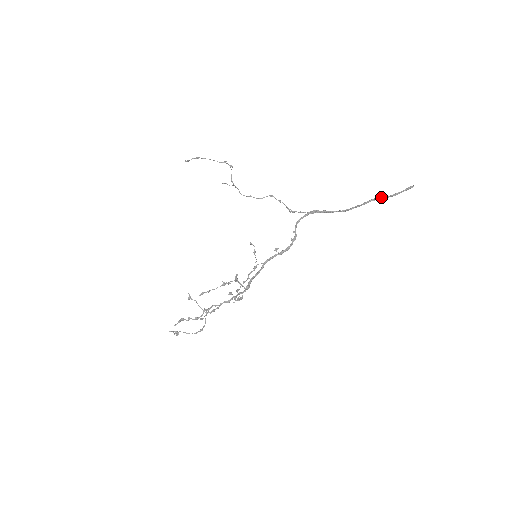
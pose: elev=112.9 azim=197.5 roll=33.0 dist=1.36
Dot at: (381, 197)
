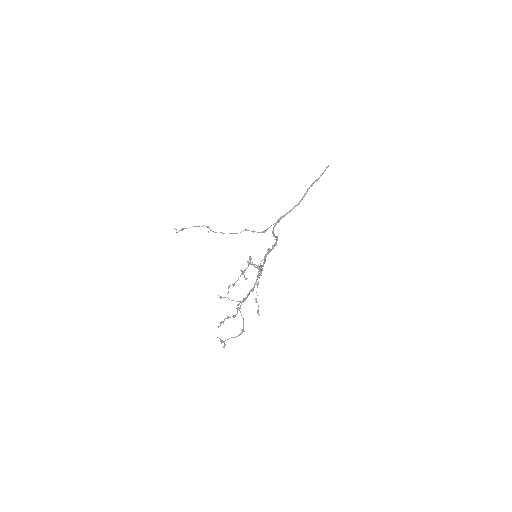
Dot at: (315, 181)
